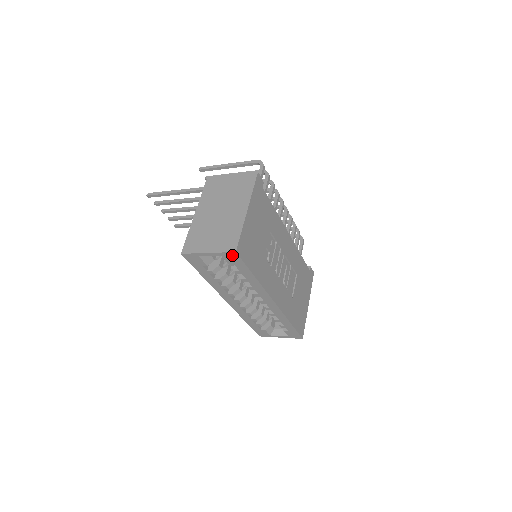
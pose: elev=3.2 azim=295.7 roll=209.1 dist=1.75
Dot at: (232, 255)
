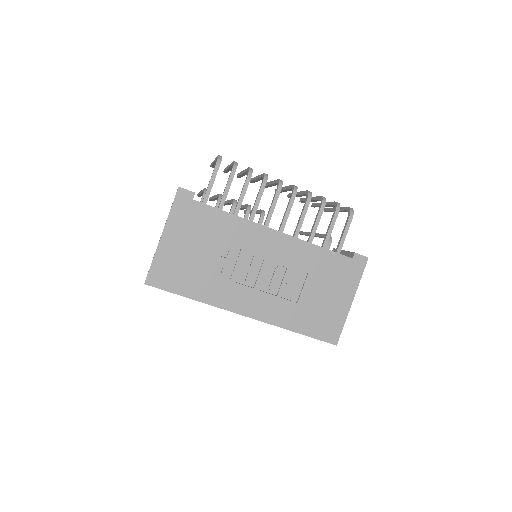
Dot at: occluded
